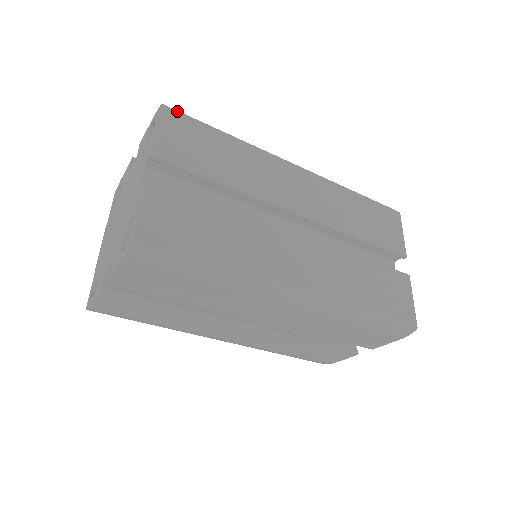
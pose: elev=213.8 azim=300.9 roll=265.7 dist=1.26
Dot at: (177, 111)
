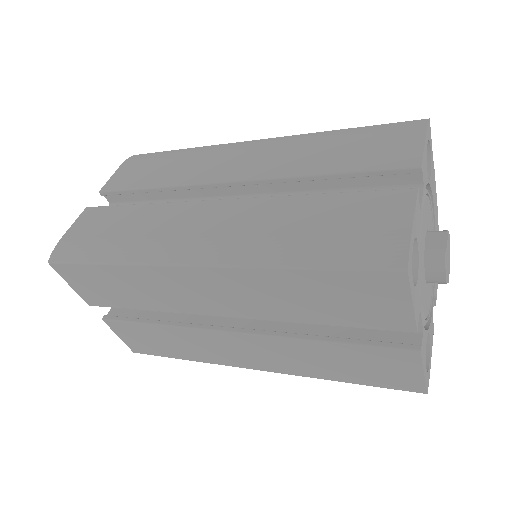
Dot at: (60, 264)
